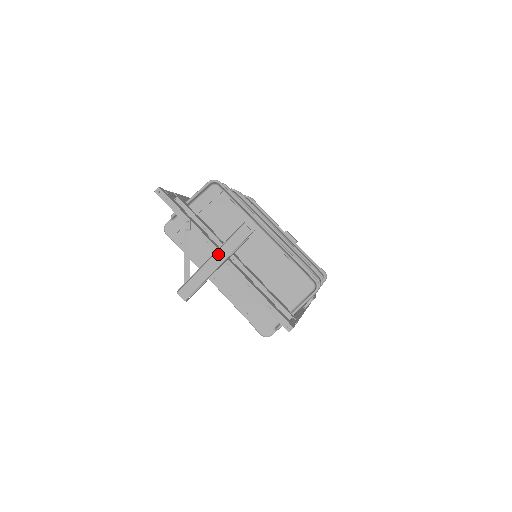
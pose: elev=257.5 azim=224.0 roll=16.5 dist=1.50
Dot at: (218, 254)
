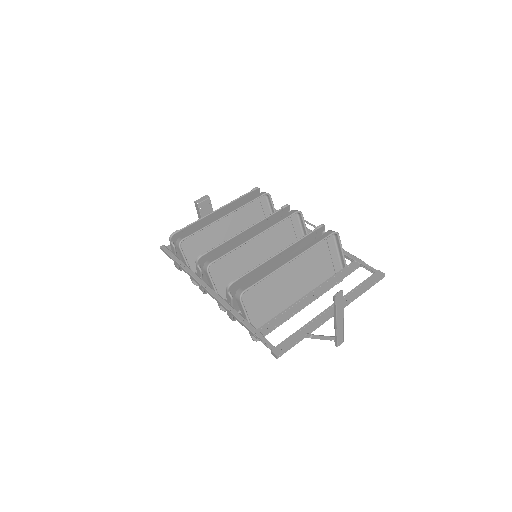
Dot at: (338, 318)
